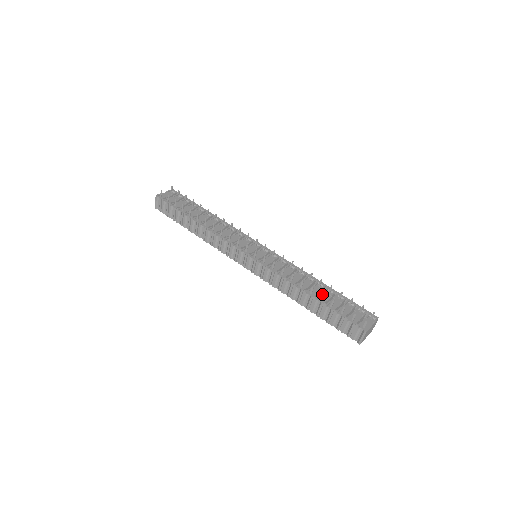
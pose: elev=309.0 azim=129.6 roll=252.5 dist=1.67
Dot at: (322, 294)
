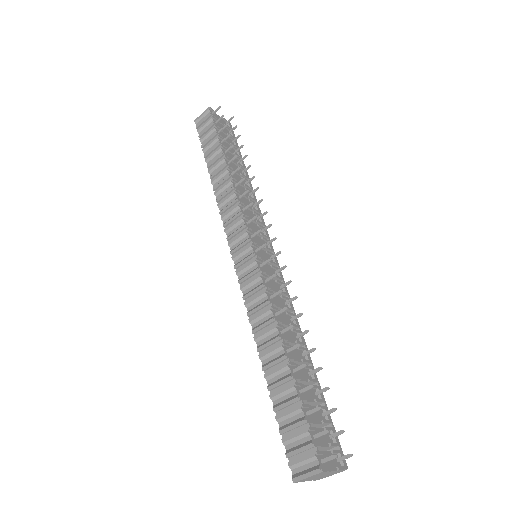
Dot at: (303, 364)
